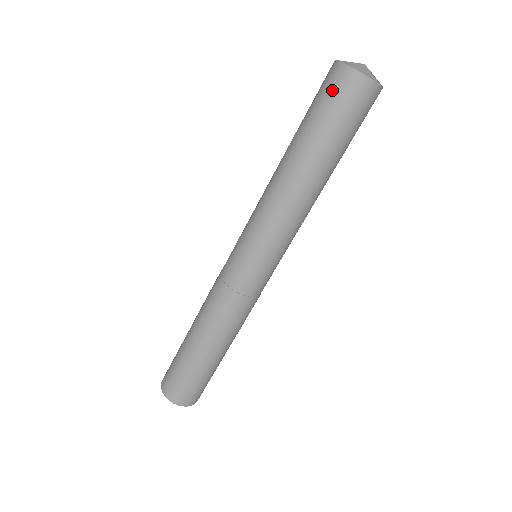
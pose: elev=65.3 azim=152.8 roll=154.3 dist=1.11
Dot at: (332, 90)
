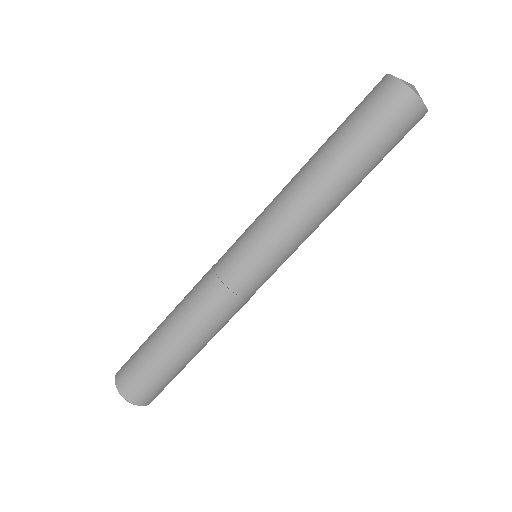
Dot at: (389, 109)
